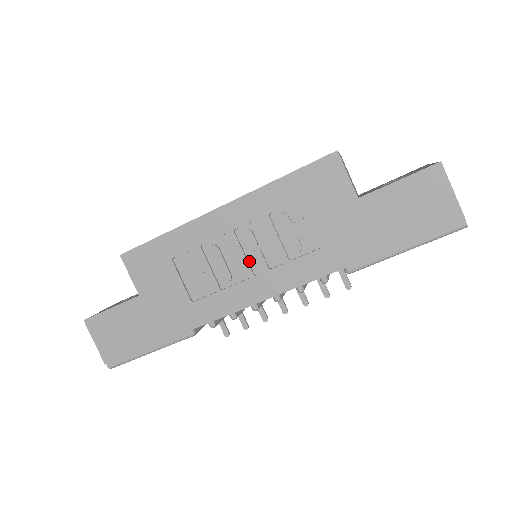
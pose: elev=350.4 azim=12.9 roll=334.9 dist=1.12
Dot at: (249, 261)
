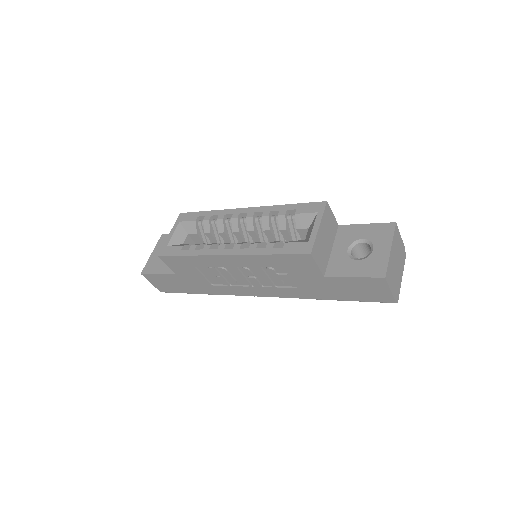
Dot at: (248, 279)
